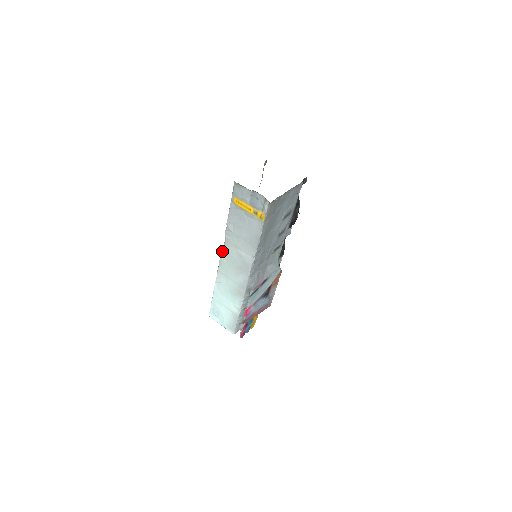
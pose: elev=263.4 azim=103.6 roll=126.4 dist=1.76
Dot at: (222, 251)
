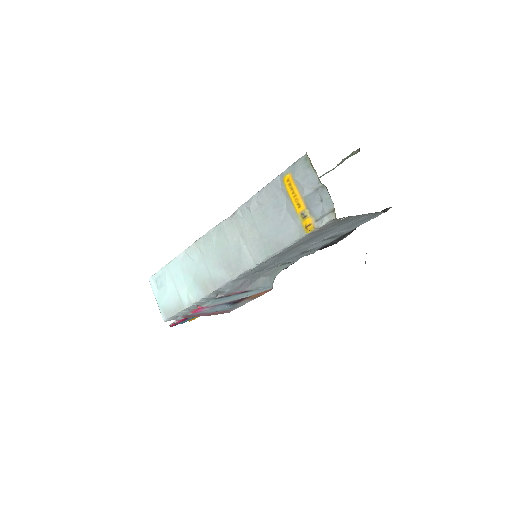
Dot at: (219, 224)
